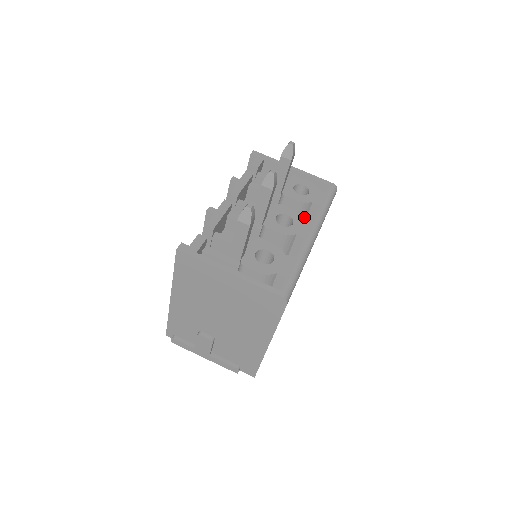
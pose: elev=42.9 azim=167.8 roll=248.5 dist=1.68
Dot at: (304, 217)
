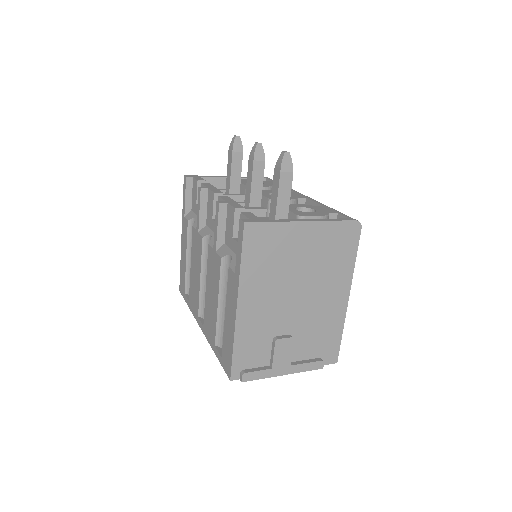
Dot at: occluded
